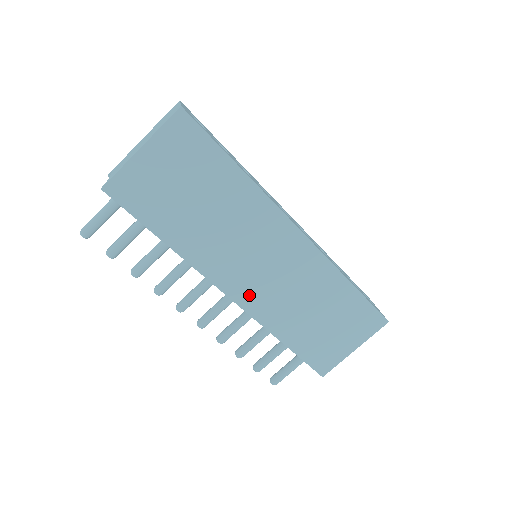
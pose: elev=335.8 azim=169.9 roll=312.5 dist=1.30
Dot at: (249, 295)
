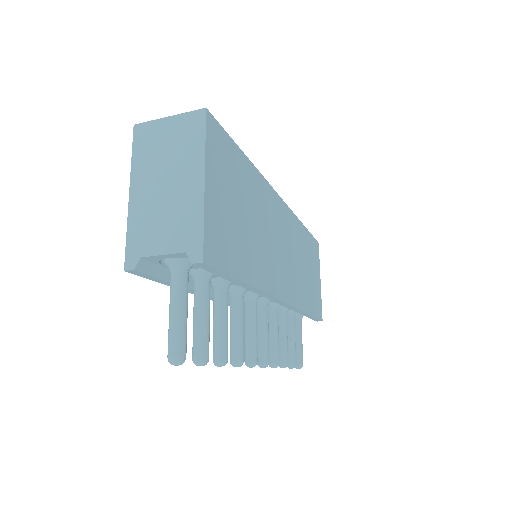
Dot at: (289, 288)
